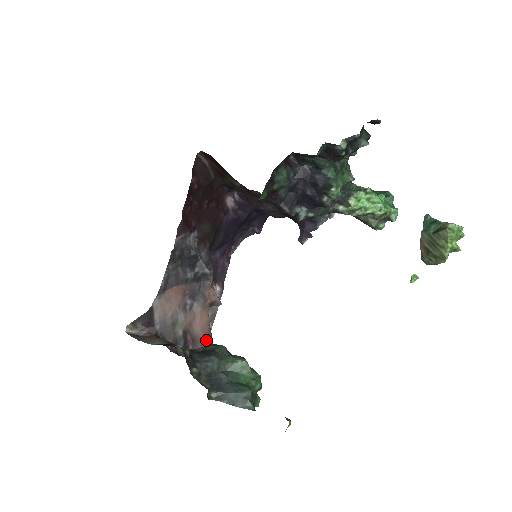
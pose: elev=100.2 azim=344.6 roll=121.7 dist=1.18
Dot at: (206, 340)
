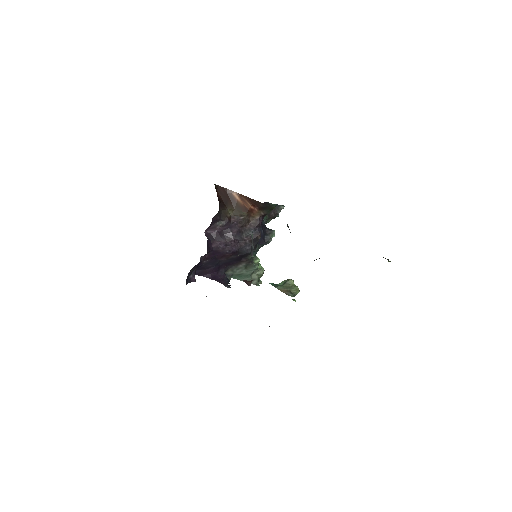
Dot at: occluded
